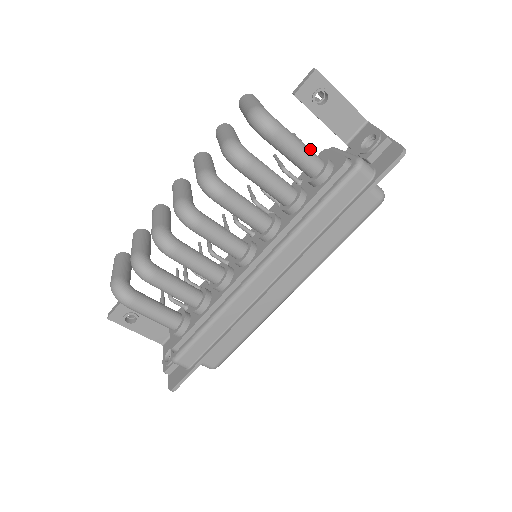
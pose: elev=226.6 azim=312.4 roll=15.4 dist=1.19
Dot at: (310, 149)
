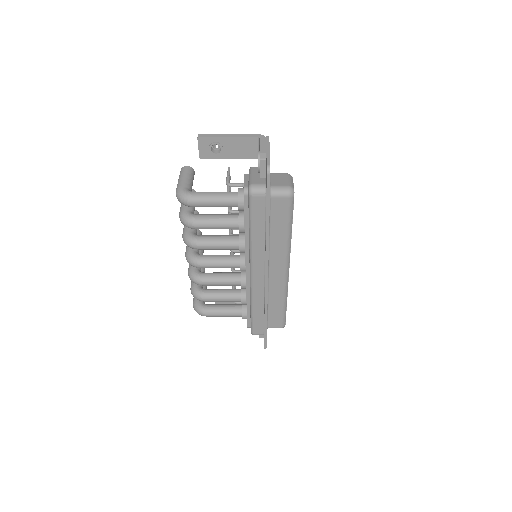
Dot at: (232, 184)
